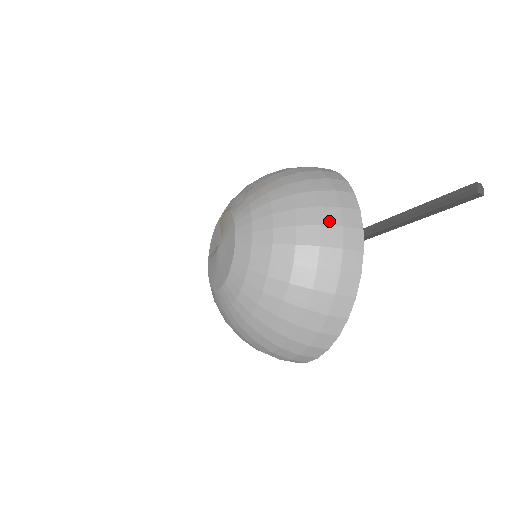
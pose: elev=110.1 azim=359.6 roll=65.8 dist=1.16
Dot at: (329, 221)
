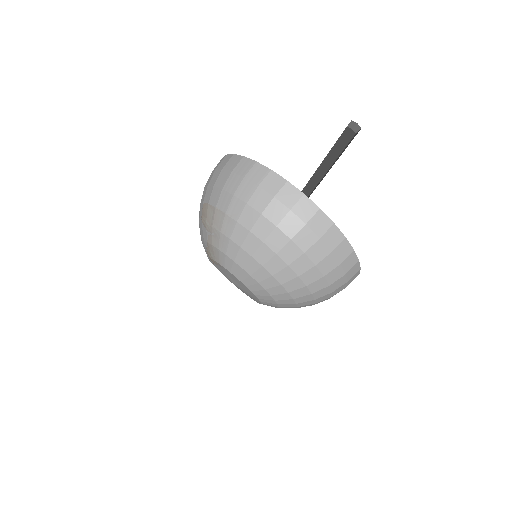
Dot at: (278, 217)
